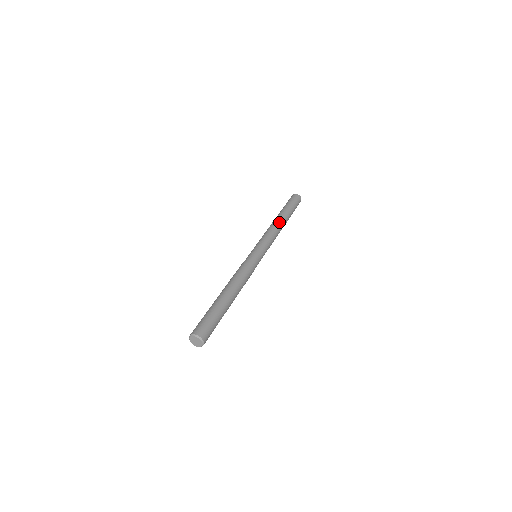
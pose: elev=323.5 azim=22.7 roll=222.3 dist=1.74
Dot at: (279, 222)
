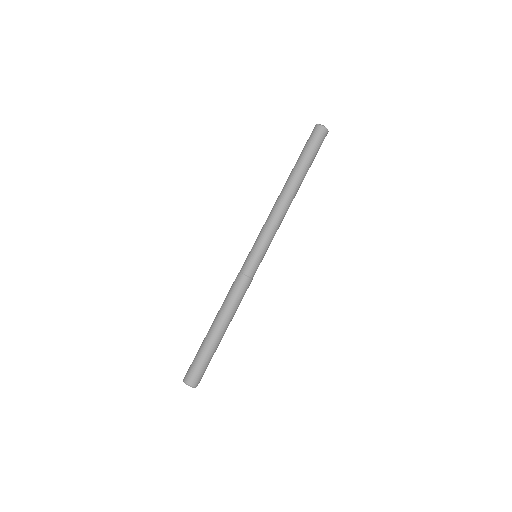
Dot at: (289, 195)
